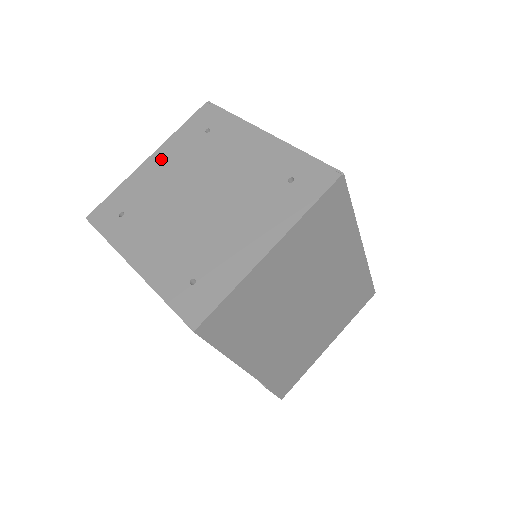
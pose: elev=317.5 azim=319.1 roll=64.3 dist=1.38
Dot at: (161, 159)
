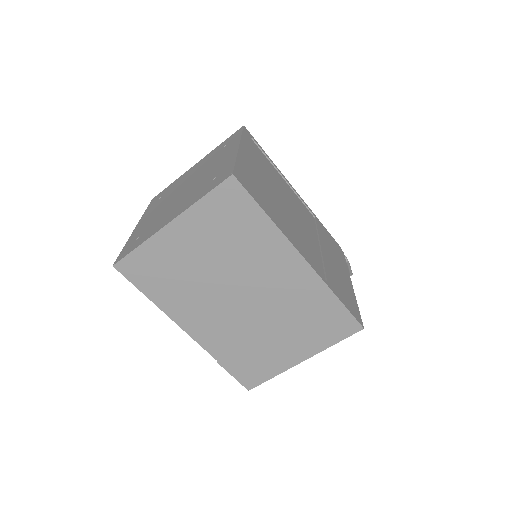
Dot at: (197, 165)
